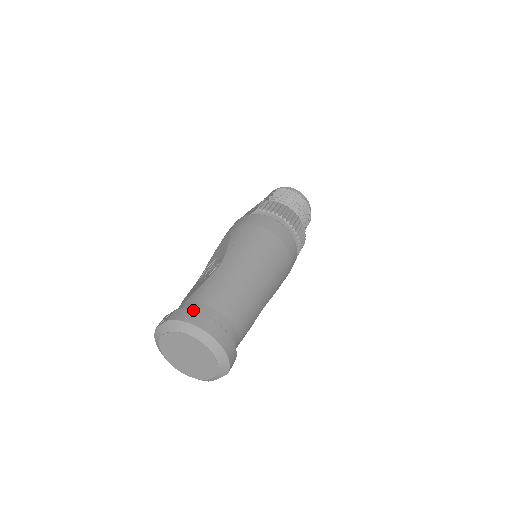
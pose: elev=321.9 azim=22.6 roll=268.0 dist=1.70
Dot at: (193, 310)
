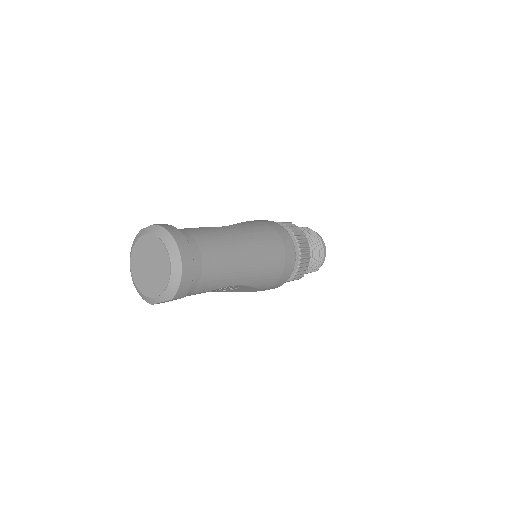
Dot at: occluded
